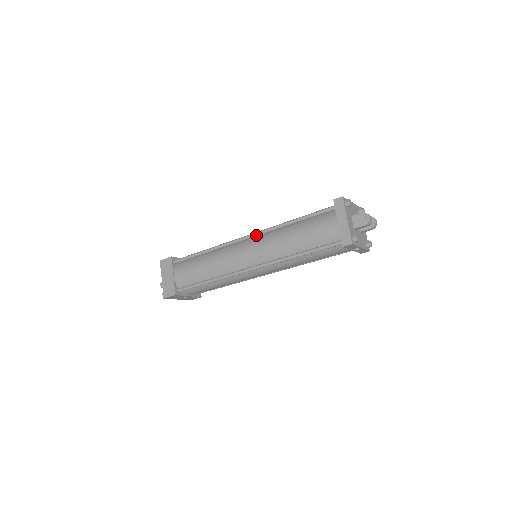
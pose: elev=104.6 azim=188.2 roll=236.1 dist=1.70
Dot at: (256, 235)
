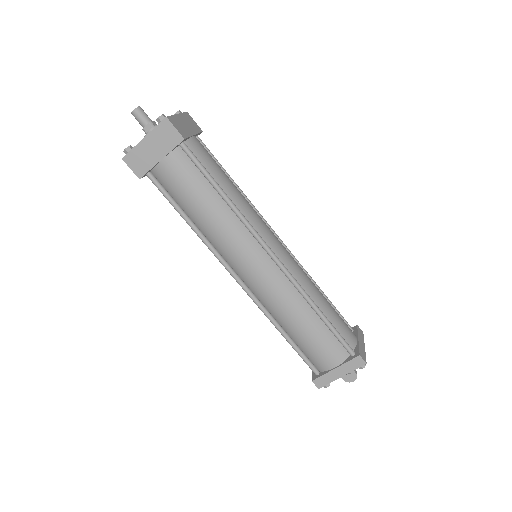
Dot at: (281, 269)
